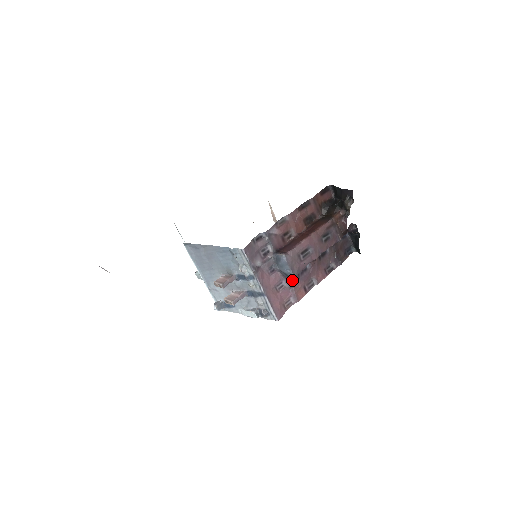
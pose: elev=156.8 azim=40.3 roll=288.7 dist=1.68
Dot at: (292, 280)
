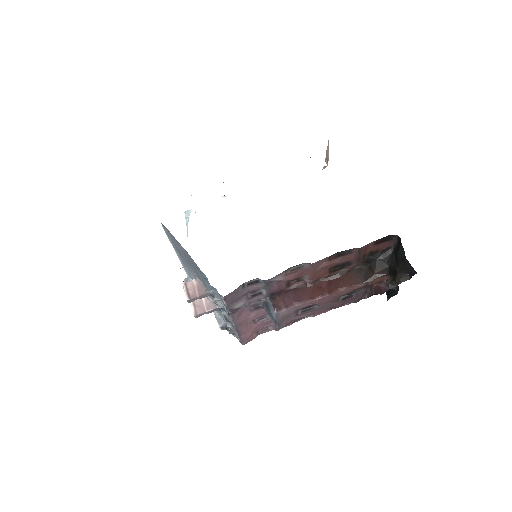
Dot at: occluded
